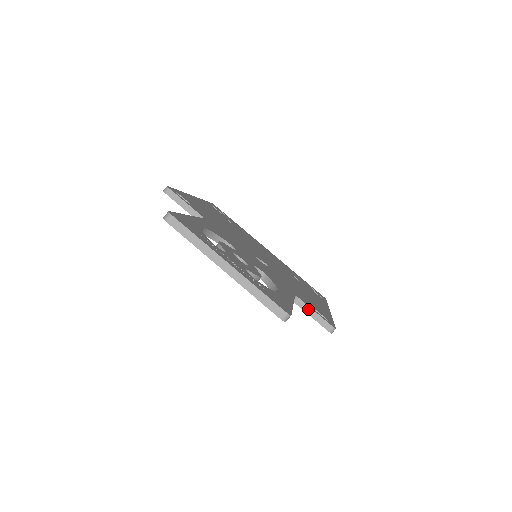
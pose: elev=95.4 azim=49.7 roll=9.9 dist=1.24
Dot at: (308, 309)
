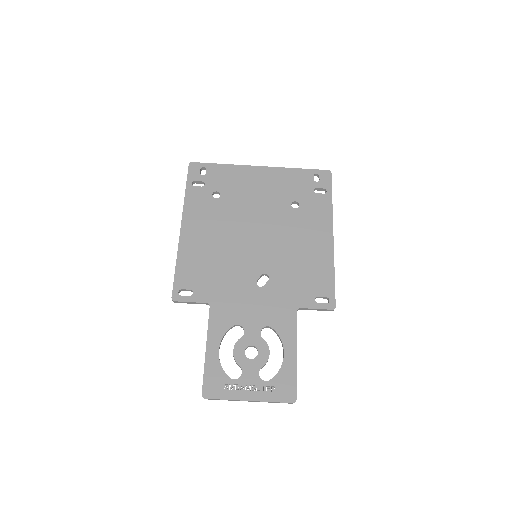
Dot at: (311, 309)
